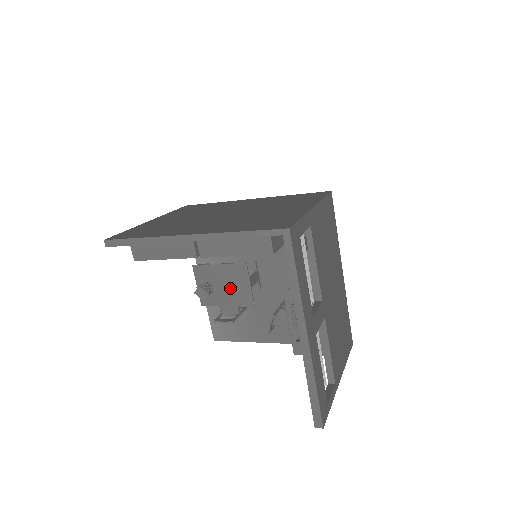
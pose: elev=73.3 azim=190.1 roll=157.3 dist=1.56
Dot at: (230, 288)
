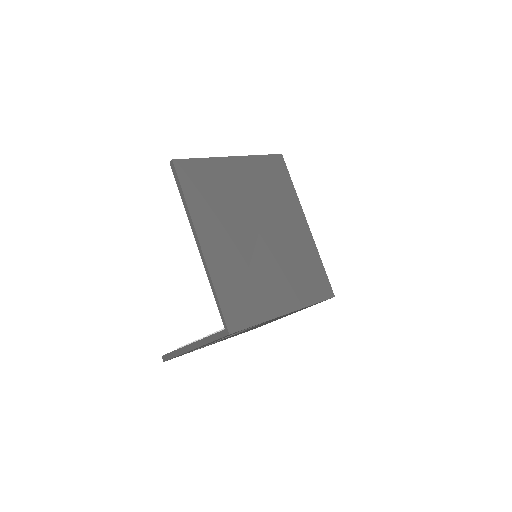
Dot at: occluded
